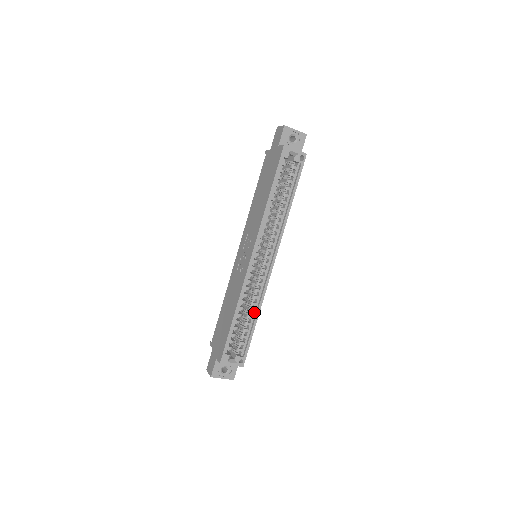
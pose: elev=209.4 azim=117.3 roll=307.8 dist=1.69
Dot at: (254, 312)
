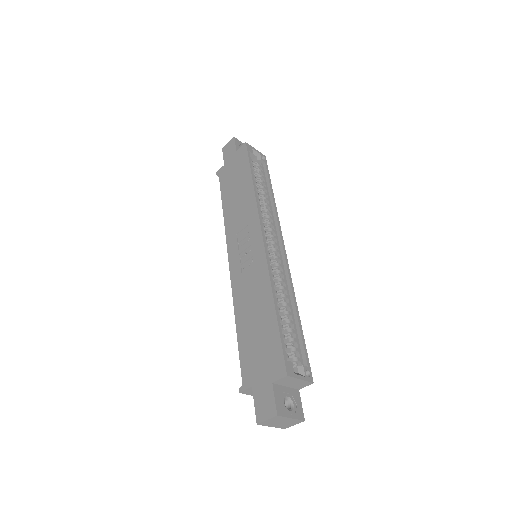
Dot at: (290, 307)
